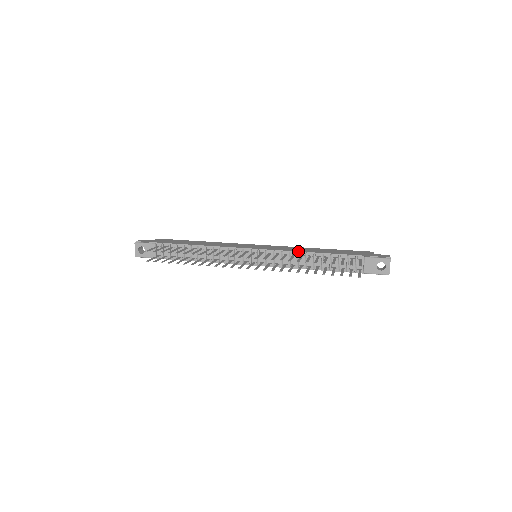
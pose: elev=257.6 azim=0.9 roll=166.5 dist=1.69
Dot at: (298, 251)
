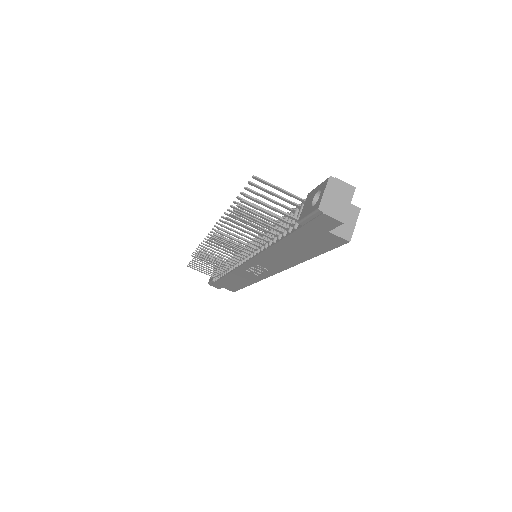
Dot at: occluded
